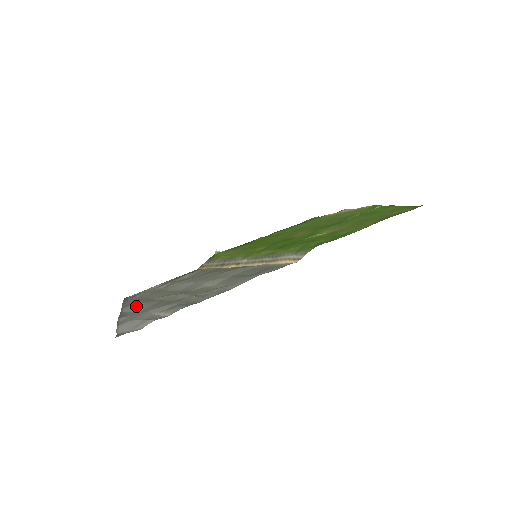
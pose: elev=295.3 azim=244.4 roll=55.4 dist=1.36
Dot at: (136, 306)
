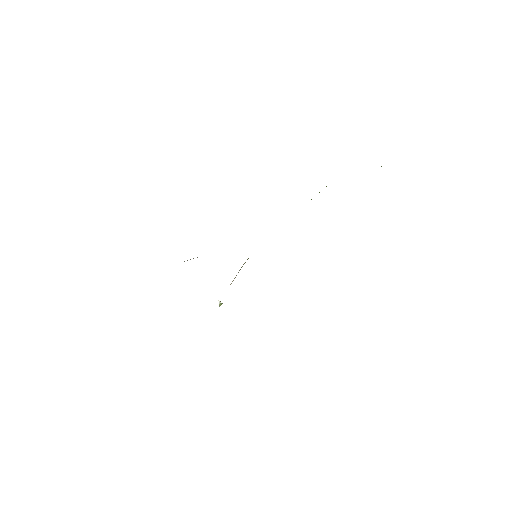
Dot at: occluded
